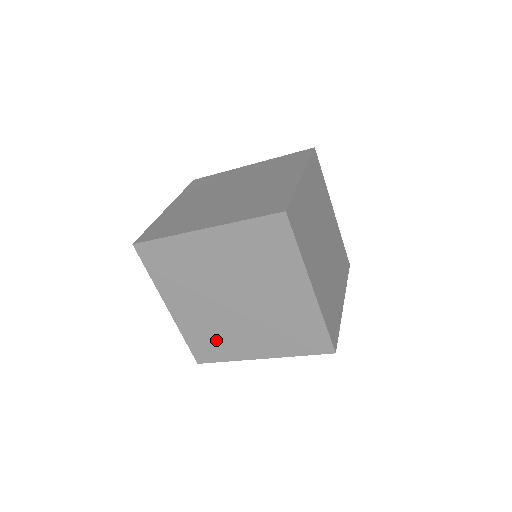
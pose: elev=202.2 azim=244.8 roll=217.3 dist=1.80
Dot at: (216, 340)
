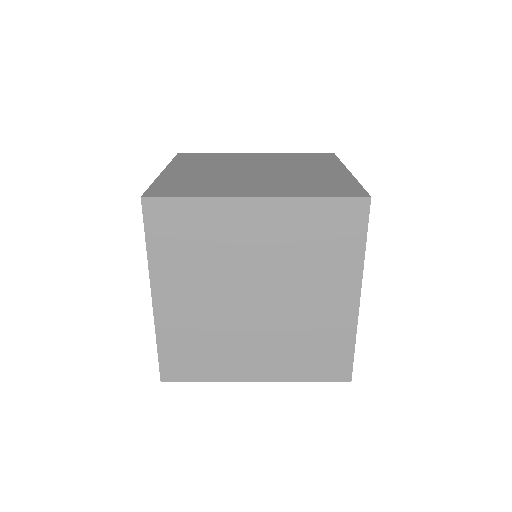
Dot at: (204, 350)
